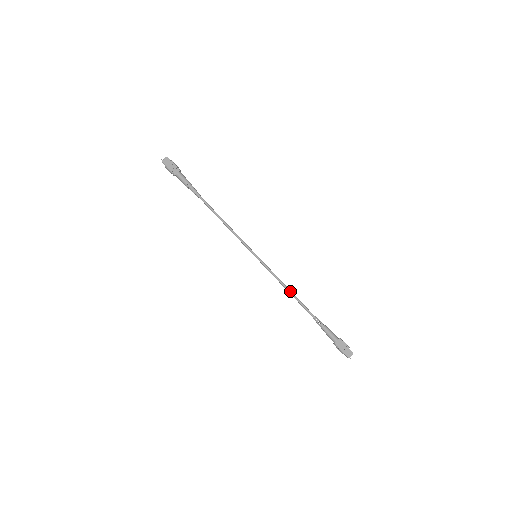
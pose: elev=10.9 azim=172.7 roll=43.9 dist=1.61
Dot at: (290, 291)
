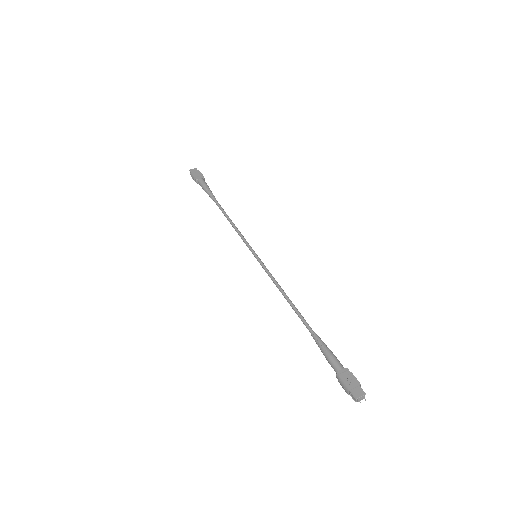
Dot at: (287, 297)
